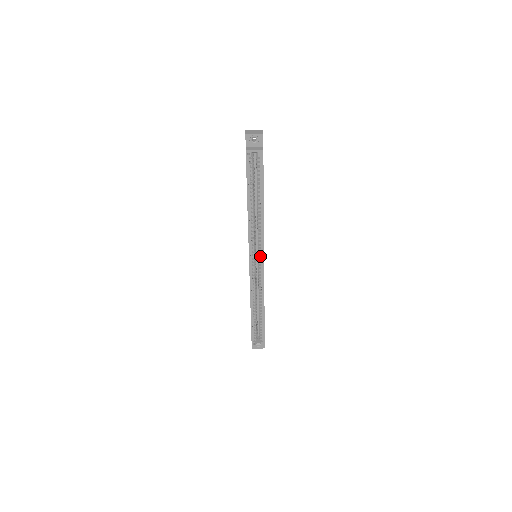
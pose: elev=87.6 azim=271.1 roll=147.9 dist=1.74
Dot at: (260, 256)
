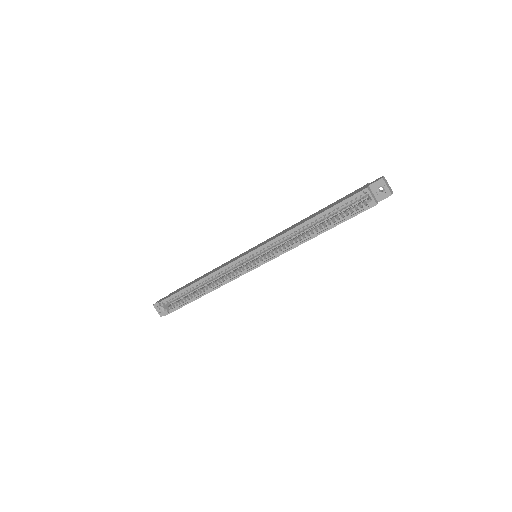
Dot at: (260, 260)
